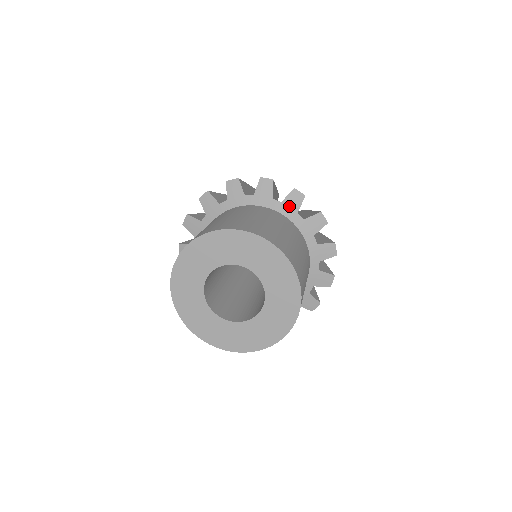
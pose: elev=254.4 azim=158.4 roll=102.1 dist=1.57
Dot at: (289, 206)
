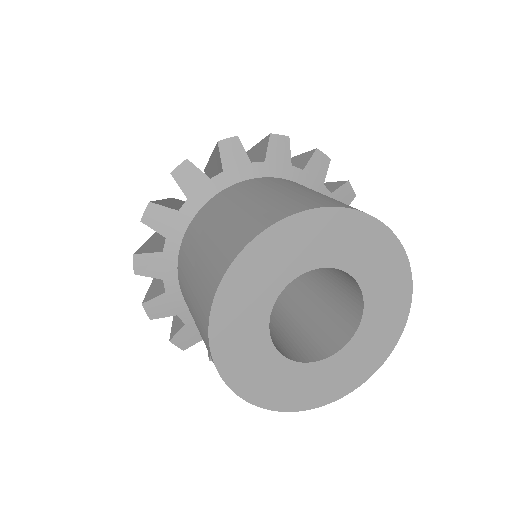
Dot at: (235, 166)
